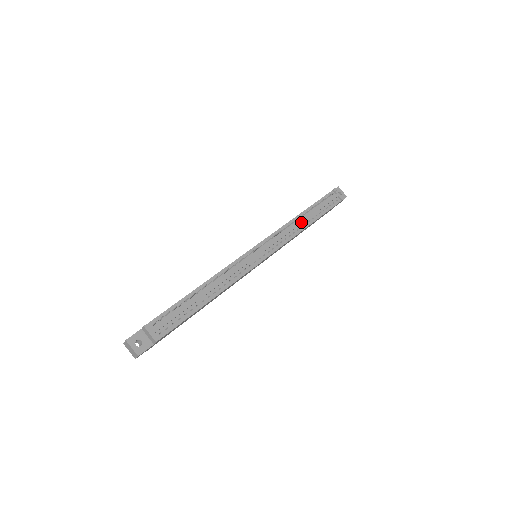
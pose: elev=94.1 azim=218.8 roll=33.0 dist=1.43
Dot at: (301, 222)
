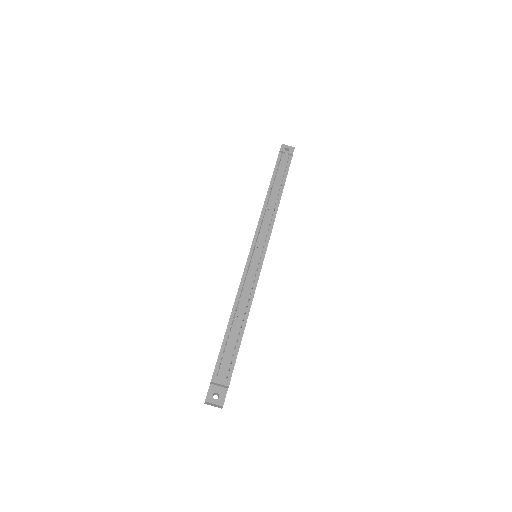
Dot at: (272, 201)
